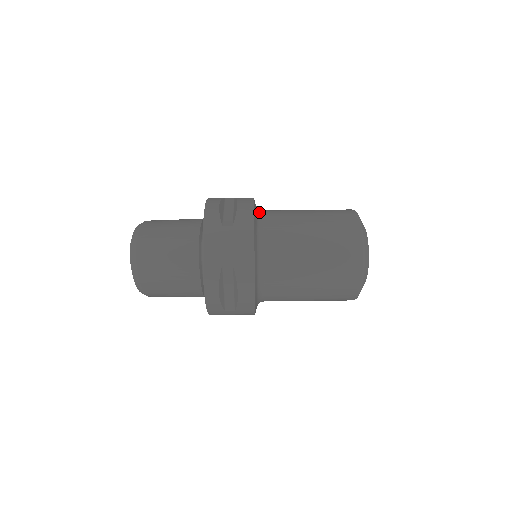
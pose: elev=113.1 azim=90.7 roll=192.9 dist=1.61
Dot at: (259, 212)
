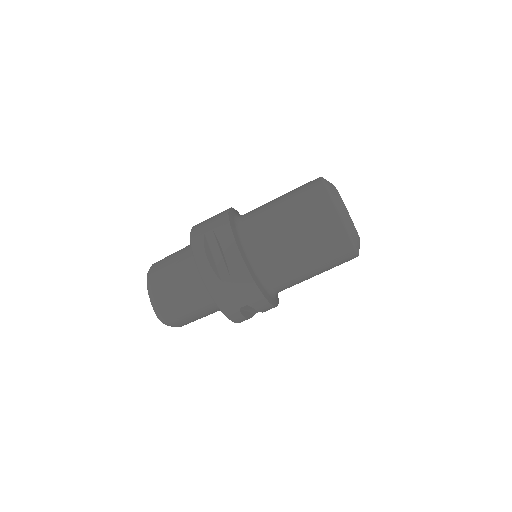
Dot at: (242, 238)
